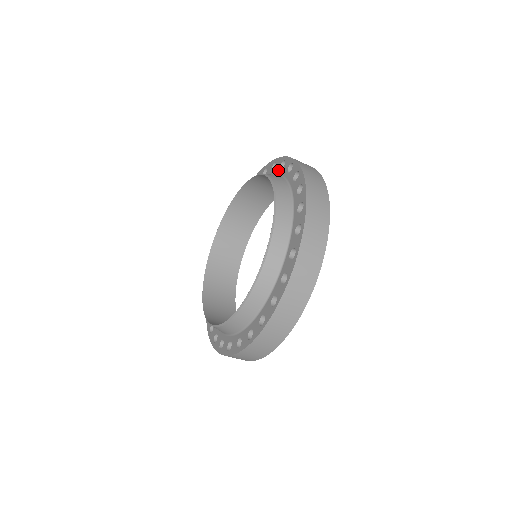
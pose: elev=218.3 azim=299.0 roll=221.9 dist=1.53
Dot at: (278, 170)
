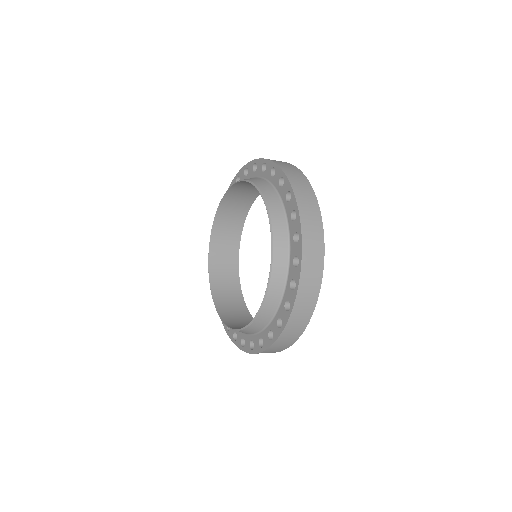
Dot at: (292, 233)
